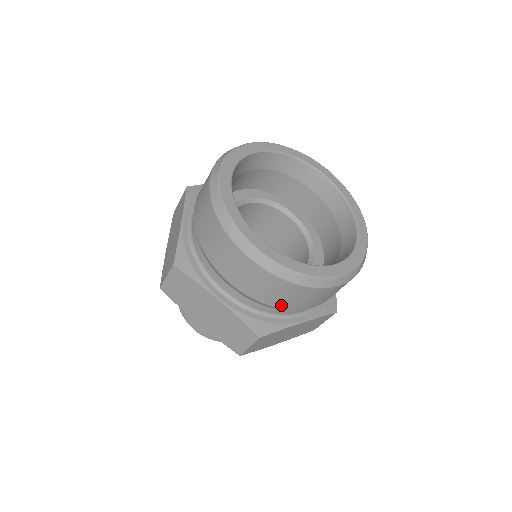
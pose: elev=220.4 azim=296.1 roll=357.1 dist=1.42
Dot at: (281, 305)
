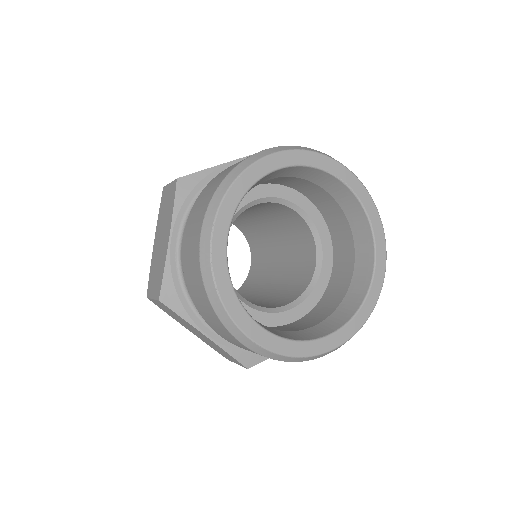
Dot at: (194, 299)
